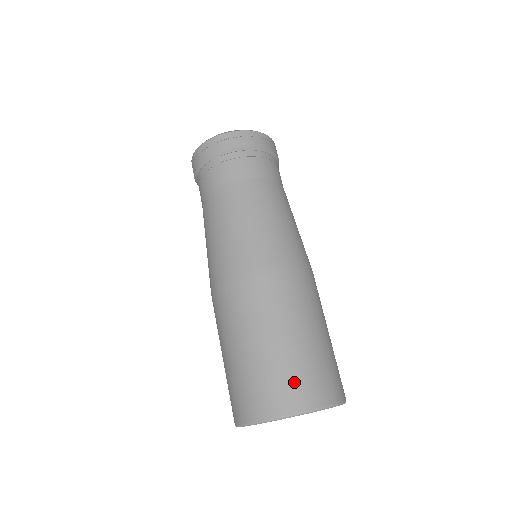
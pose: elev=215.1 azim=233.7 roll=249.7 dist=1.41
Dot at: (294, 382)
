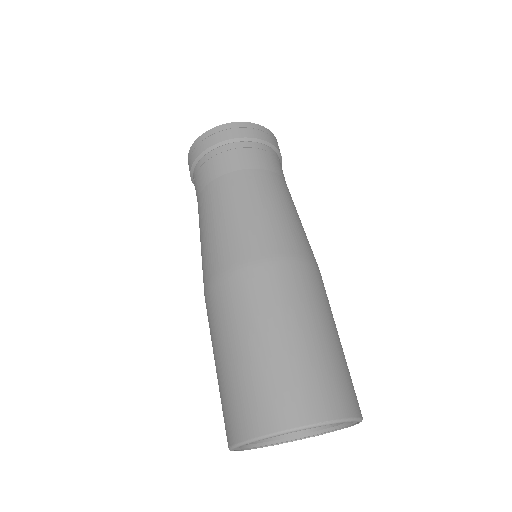
Dot at: (271, 394)
